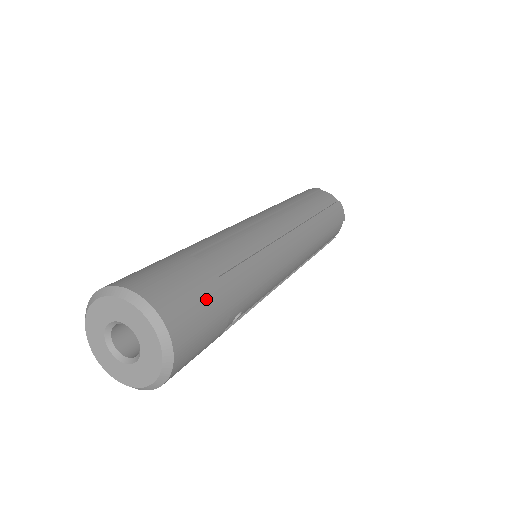
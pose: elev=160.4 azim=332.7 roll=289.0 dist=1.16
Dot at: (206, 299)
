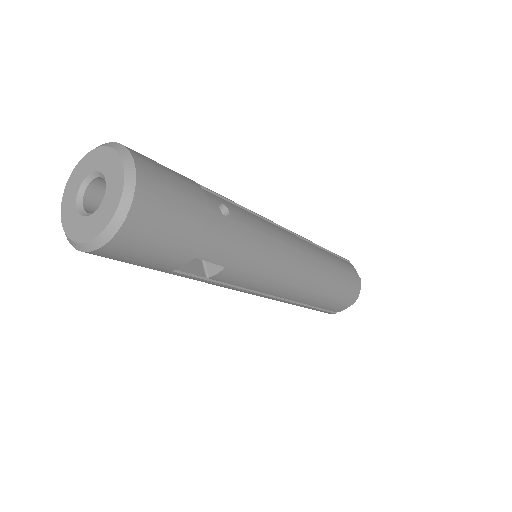
Dot at: occluded
